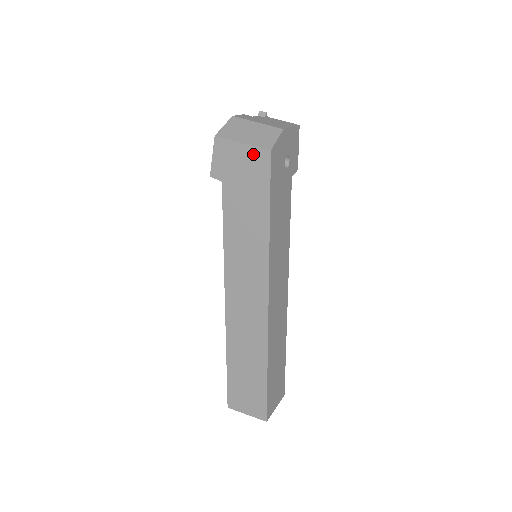
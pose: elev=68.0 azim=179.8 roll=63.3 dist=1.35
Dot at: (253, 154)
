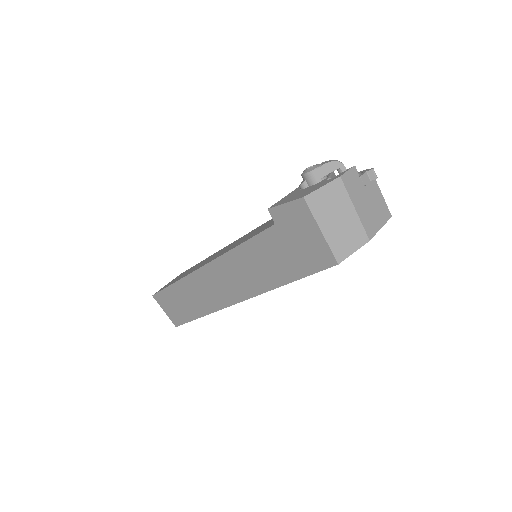
Dot at: (322, 247)
